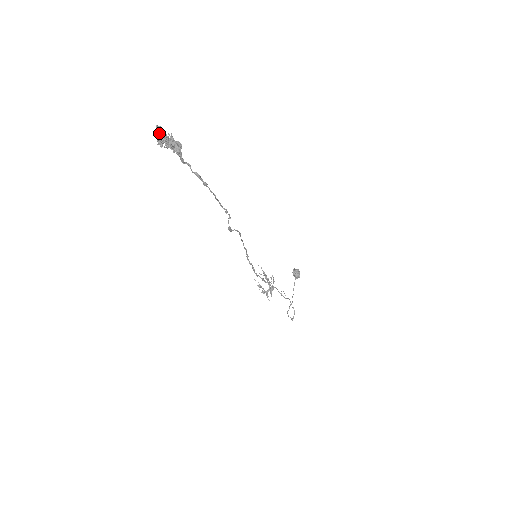
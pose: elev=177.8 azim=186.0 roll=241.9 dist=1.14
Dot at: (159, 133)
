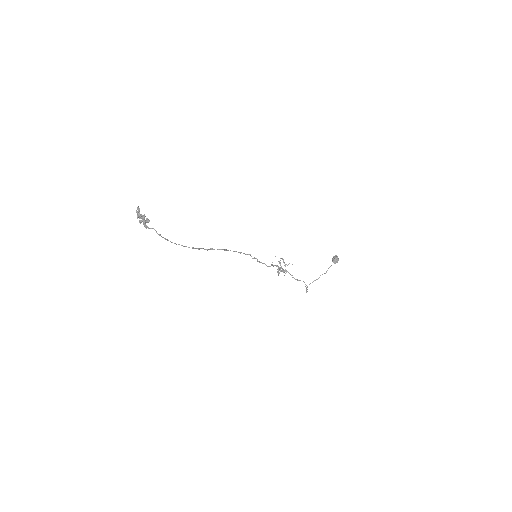
Dot at: (137, 212)
